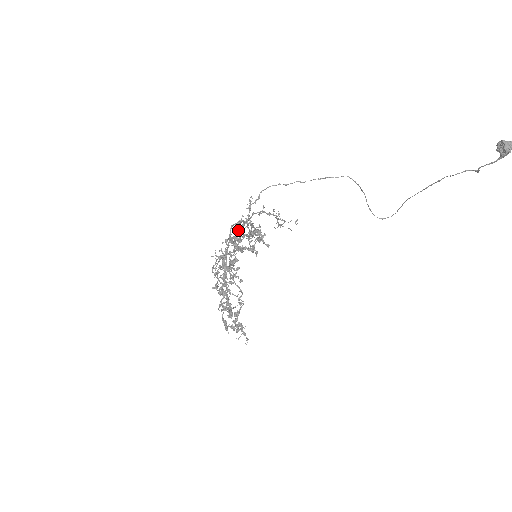
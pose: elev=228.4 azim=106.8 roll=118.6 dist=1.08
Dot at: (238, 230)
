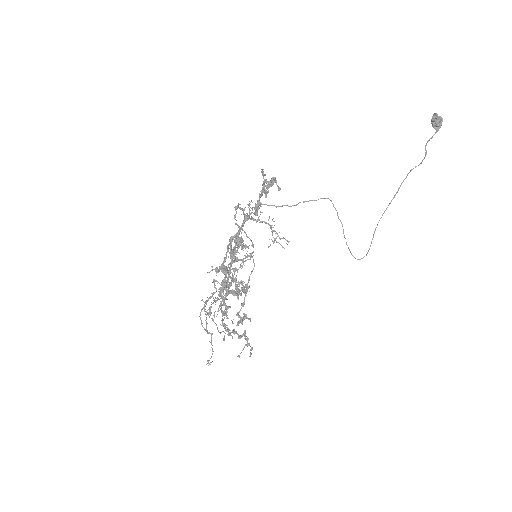
Dot at: occluded
